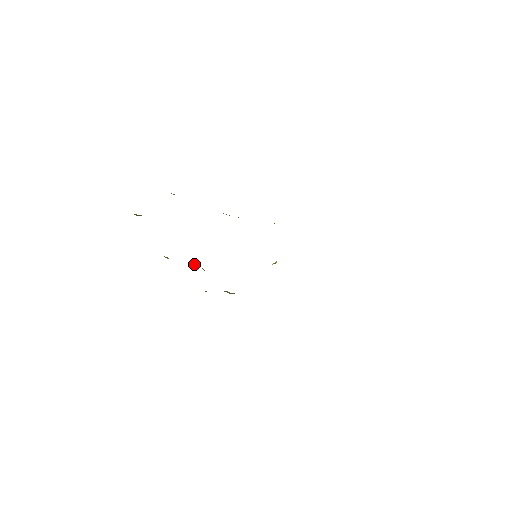
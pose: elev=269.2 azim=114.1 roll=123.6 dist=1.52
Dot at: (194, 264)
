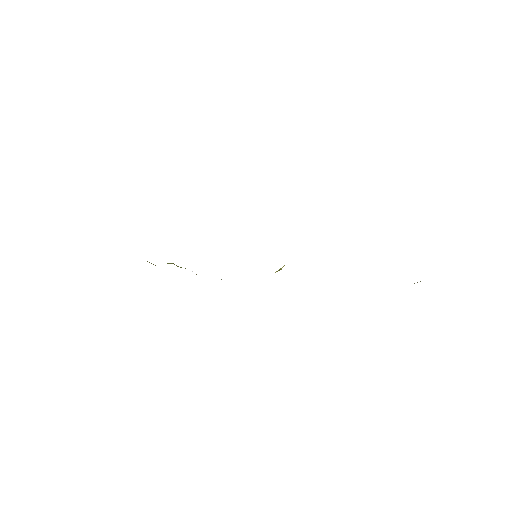
Dot at: occluded
